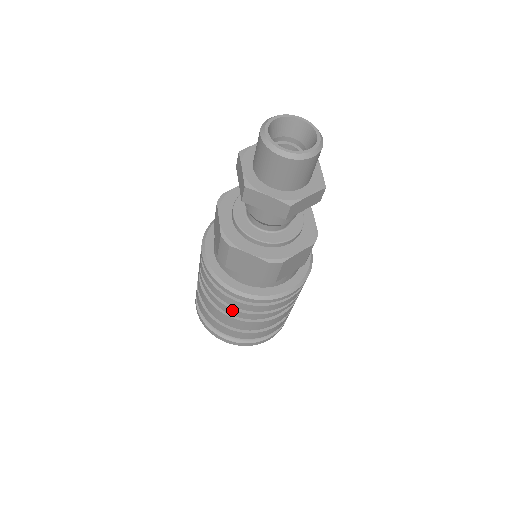
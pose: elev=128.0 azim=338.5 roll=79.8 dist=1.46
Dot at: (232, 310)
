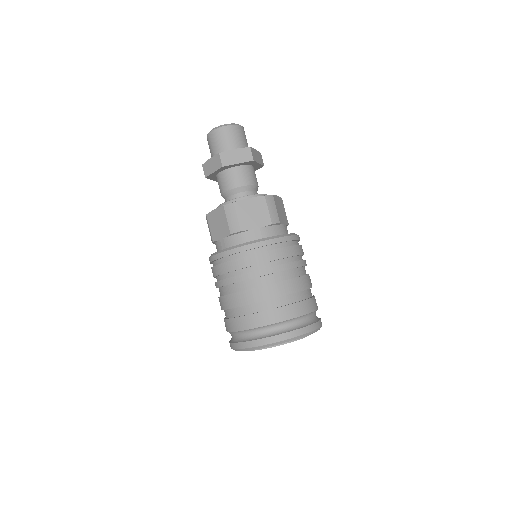
Dot at: (269, 270)
